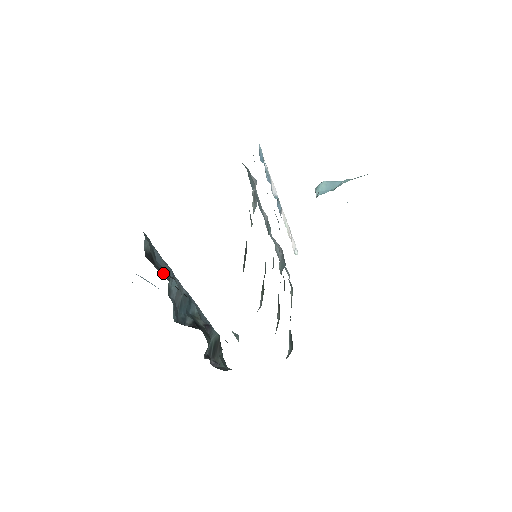
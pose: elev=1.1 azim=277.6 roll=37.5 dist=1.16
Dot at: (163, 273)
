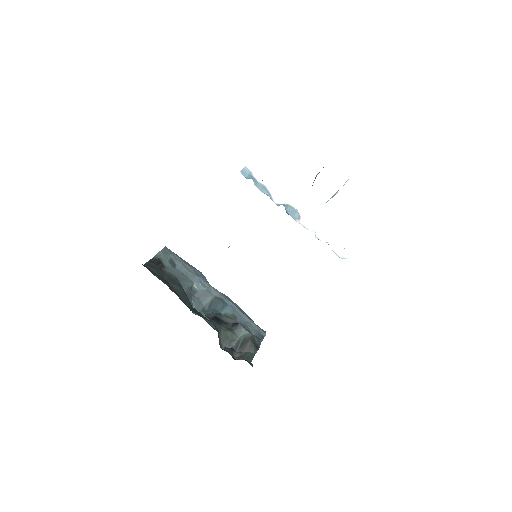
Dot at: (177, 275)
